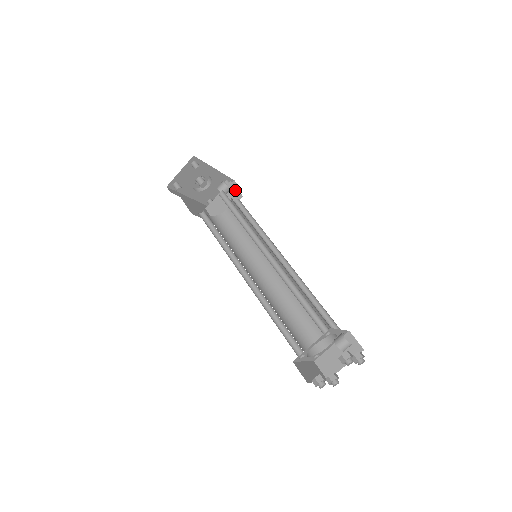
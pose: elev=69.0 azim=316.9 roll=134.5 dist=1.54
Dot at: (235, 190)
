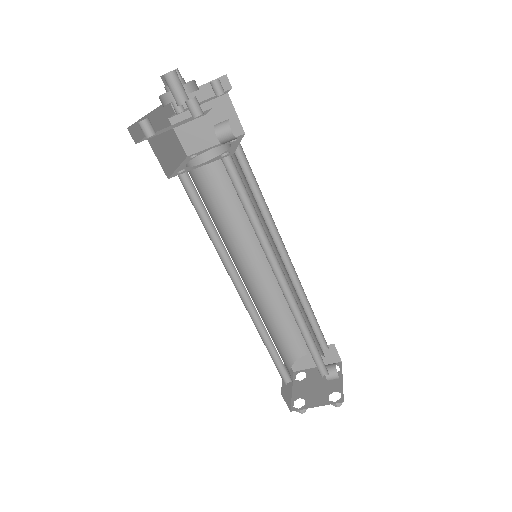
Dot at: (233, 115)
